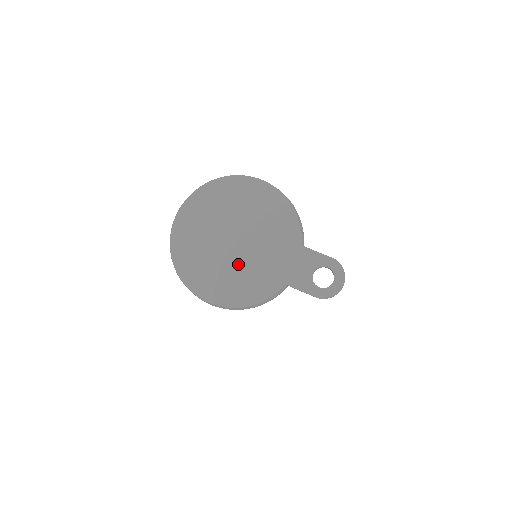
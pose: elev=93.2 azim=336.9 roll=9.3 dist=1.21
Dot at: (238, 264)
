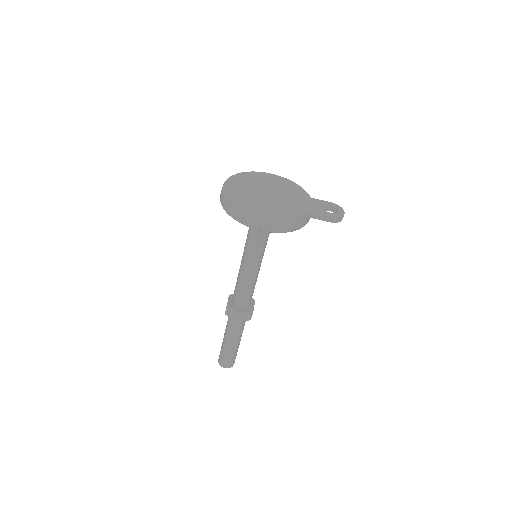
Dot at: (276, 204)
